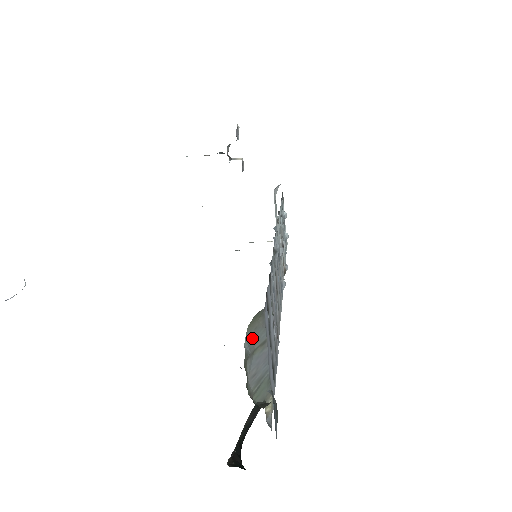
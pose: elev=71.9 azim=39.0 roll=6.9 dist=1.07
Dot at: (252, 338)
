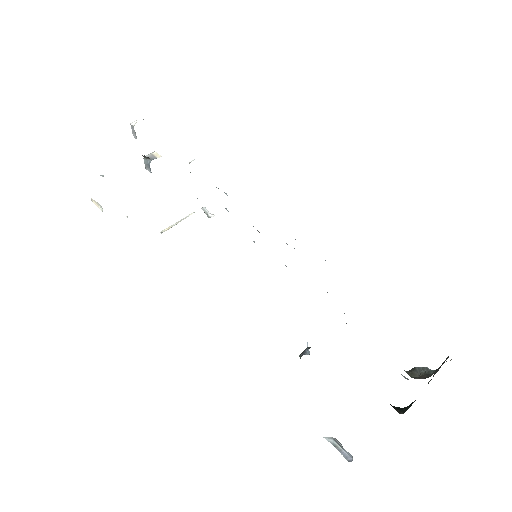
Dot at: occluded
